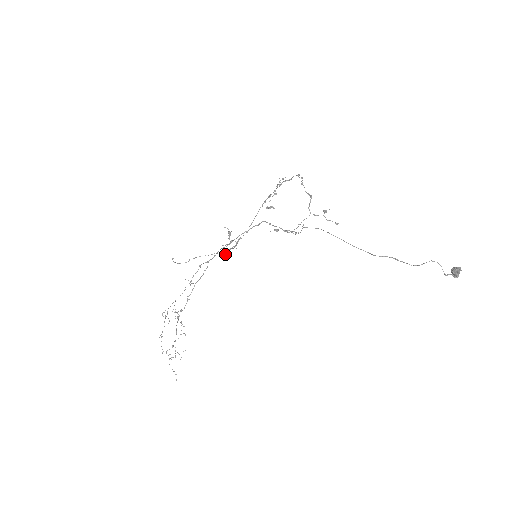
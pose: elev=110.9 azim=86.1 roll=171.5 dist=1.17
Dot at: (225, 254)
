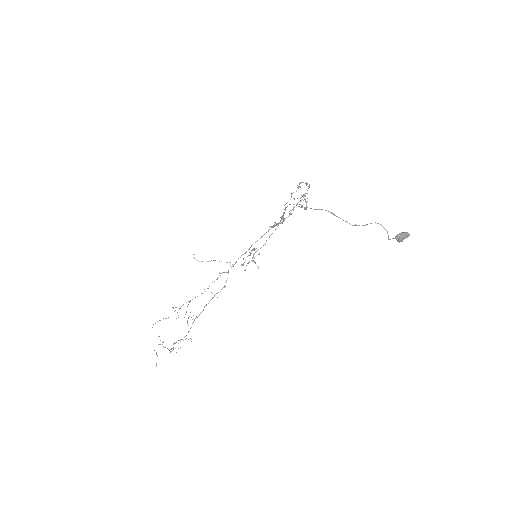
Dot at: (245, 269)
